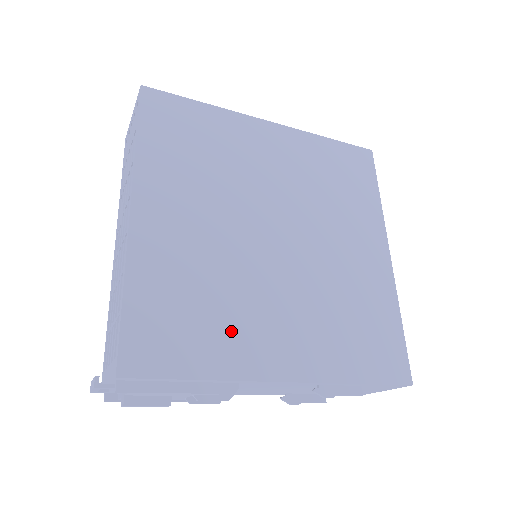
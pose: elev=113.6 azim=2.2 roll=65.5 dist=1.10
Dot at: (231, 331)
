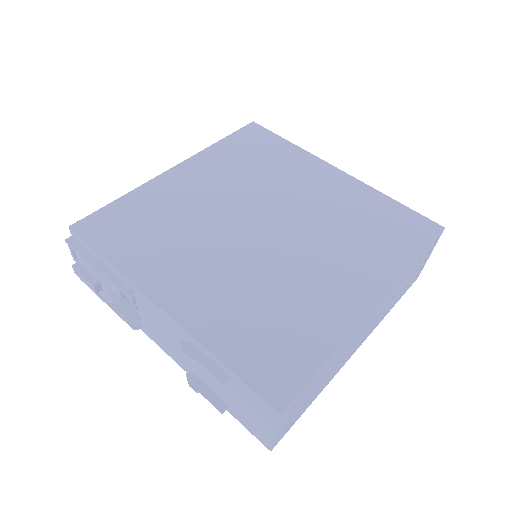
Dot at: (158, 253)
